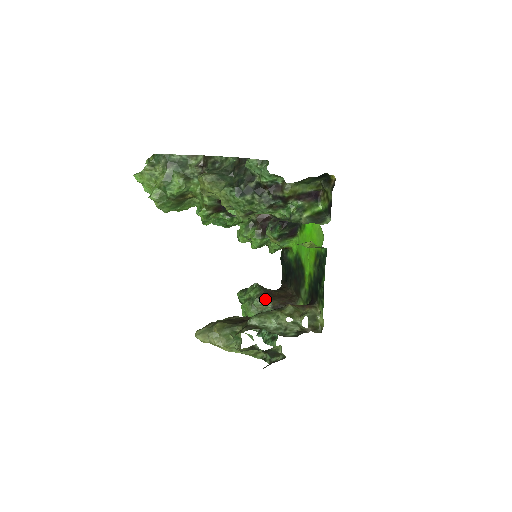
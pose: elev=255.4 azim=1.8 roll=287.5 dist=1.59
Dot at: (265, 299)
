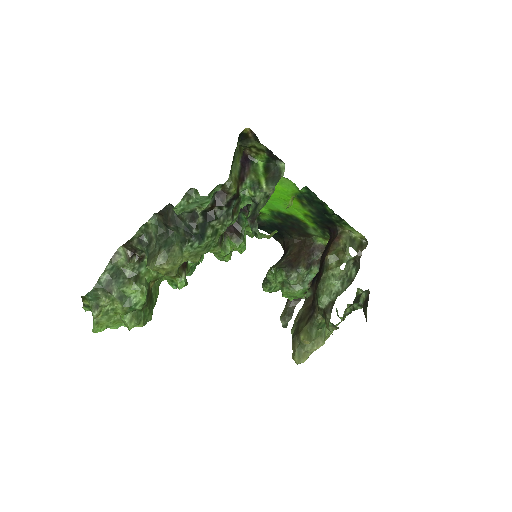
Dot at: (295, 271)
